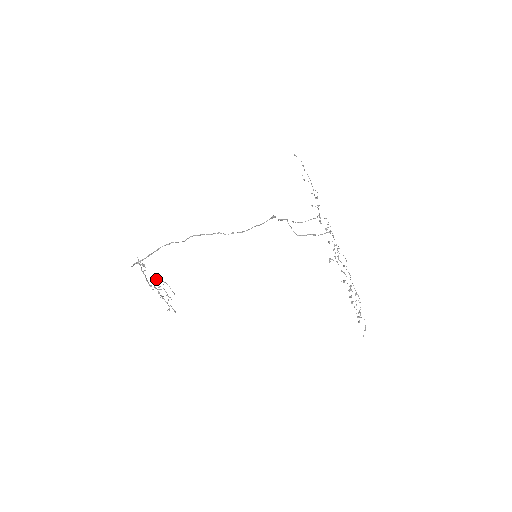
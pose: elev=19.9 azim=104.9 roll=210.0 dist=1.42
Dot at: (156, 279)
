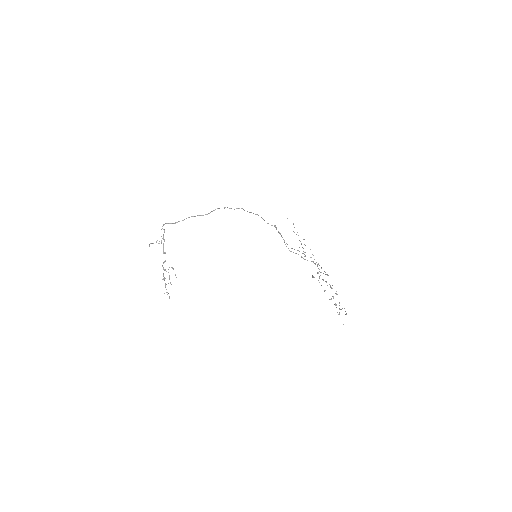
Dot at: (165, 261)
